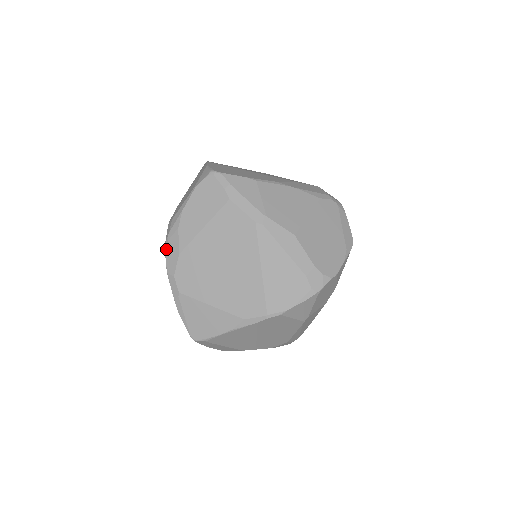
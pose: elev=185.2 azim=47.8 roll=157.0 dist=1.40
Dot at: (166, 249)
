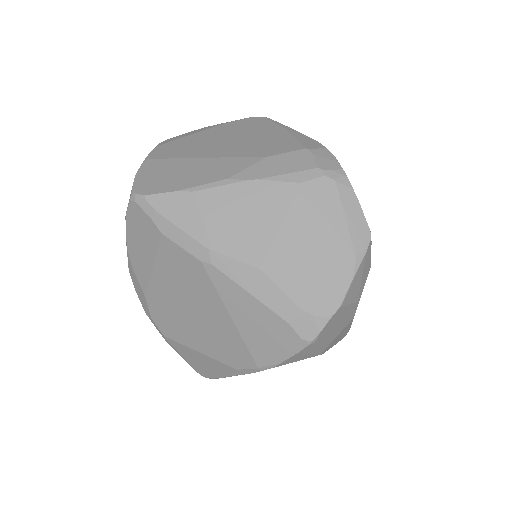
Dot at: occluded
